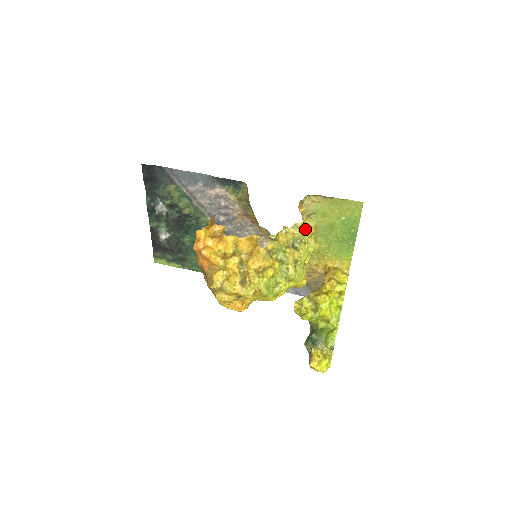
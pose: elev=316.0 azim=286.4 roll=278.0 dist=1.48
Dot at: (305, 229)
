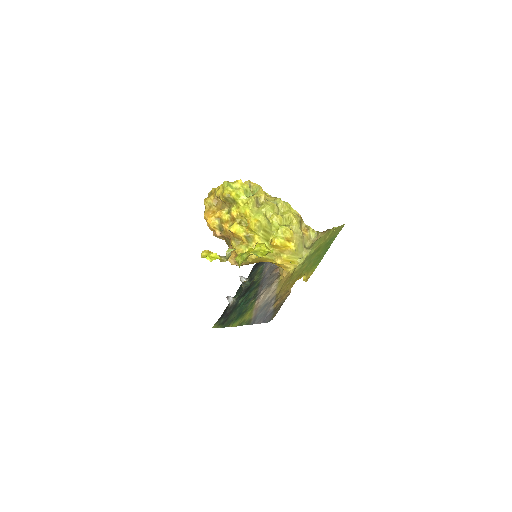
Dot at: (287, 208)
